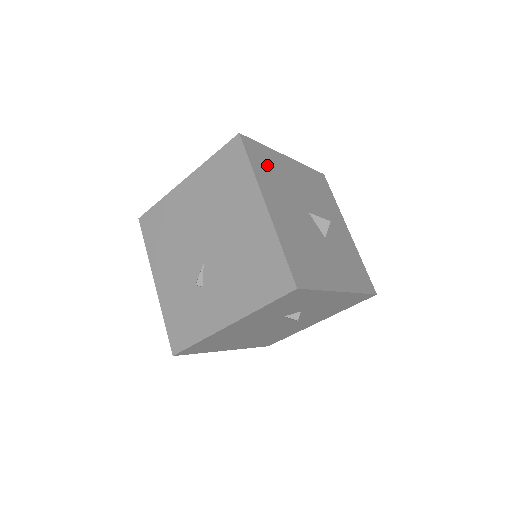
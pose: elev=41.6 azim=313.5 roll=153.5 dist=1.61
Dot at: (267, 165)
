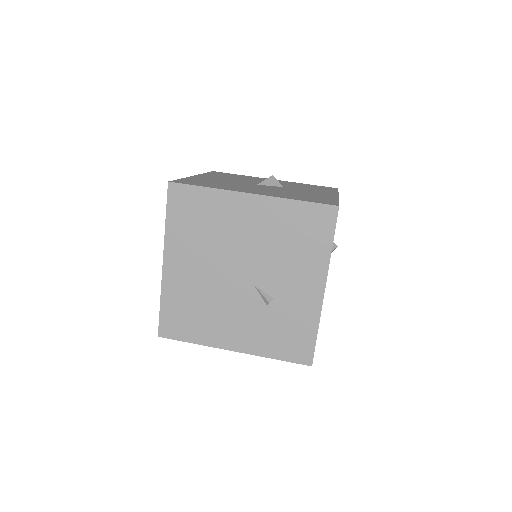
Dot at: (205, 183)
